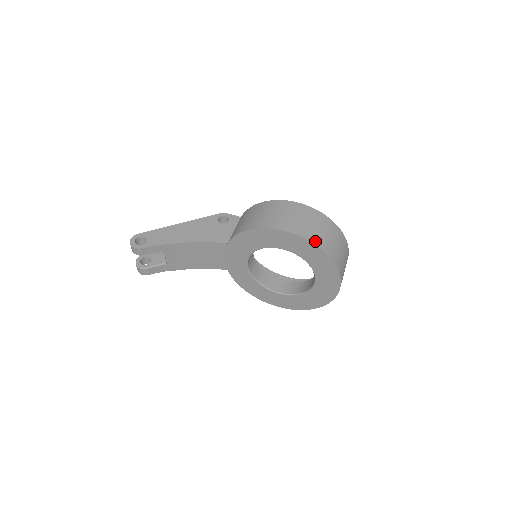
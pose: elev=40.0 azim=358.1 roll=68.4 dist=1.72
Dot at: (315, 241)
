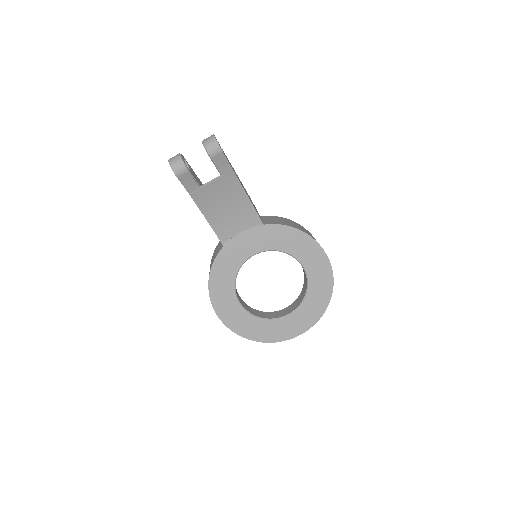
Dot at: (333, 282)
